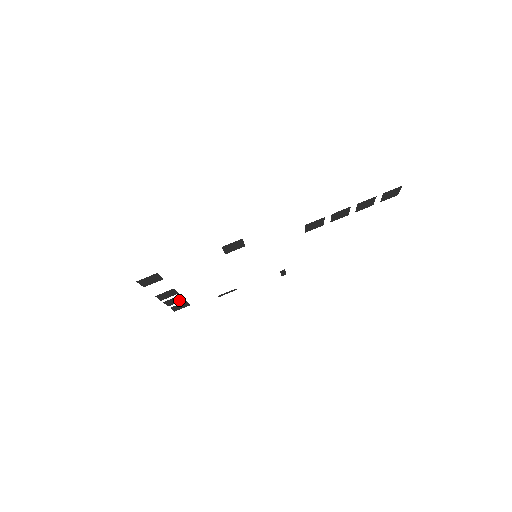
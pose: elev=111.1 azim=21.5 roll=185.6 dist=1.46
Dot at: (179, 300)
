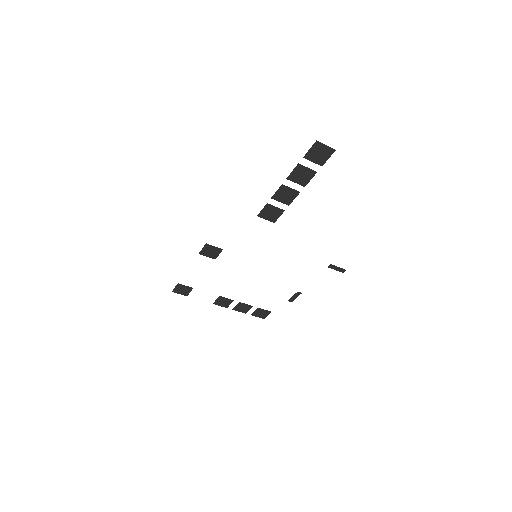
Dot at: (248, 307)
